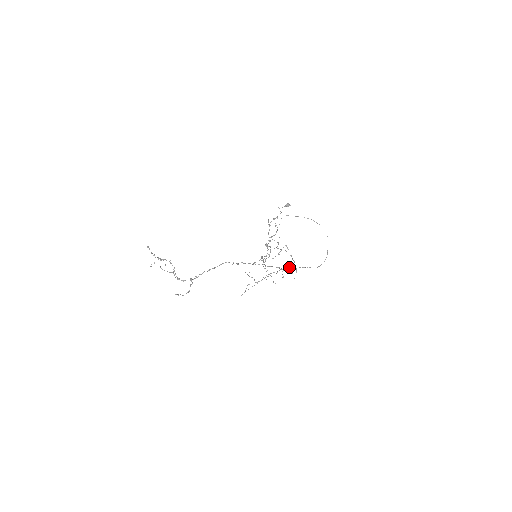
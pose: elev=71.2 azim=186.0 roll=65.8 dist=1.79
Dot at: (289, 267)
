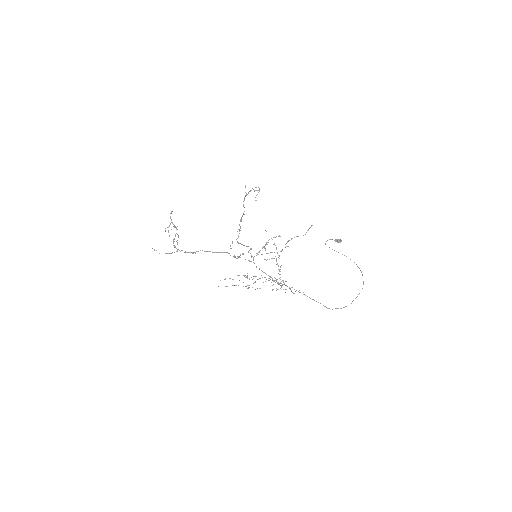
Dot at: occluded
